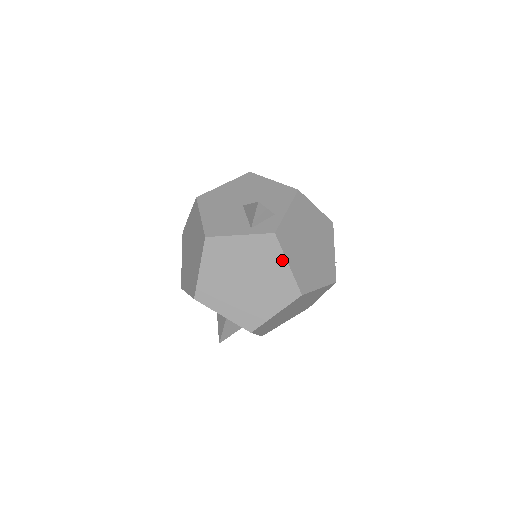
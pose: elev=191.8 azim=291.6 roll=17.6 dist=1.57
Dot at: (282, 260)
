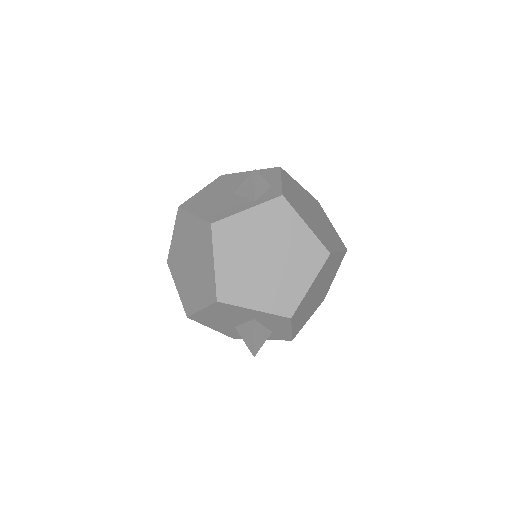
Dot at: (298, 222)
